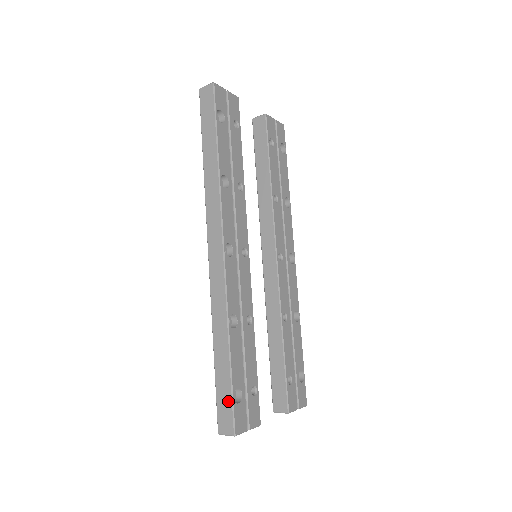
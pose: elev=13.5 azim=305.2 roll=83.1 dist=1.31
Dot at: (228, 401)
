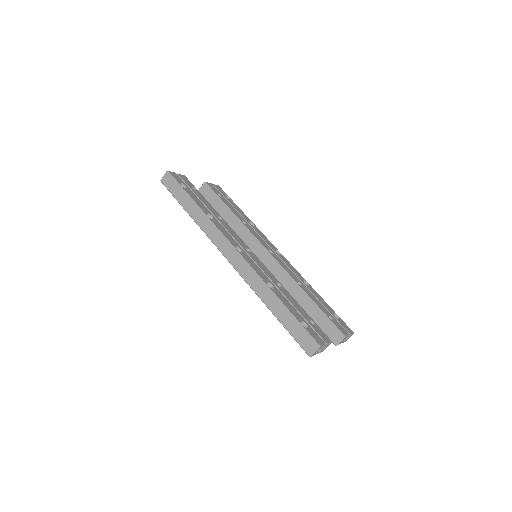
Dot at: (301, 330)
